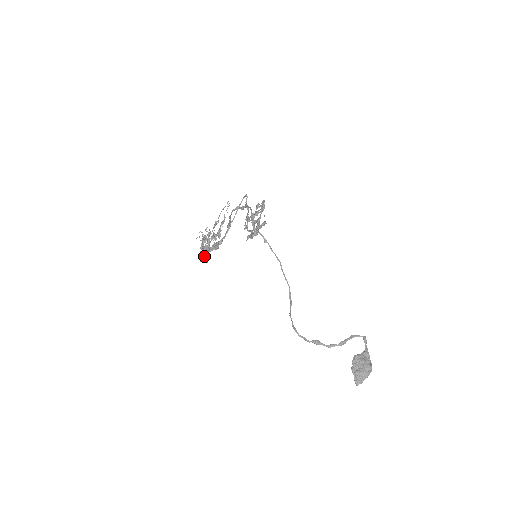
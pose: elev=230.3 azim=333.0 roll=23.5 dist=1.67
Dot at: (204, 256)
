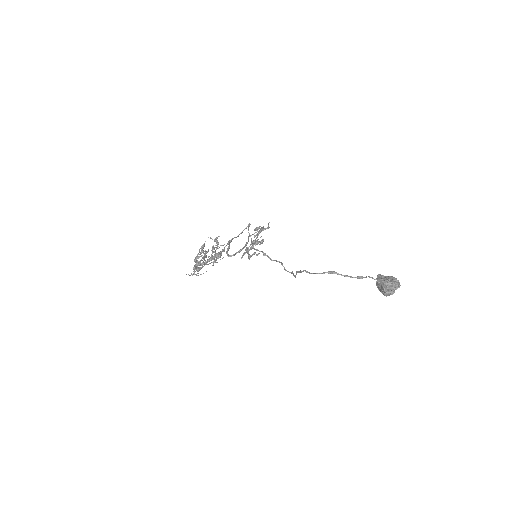
Dot at: (198, 263)
